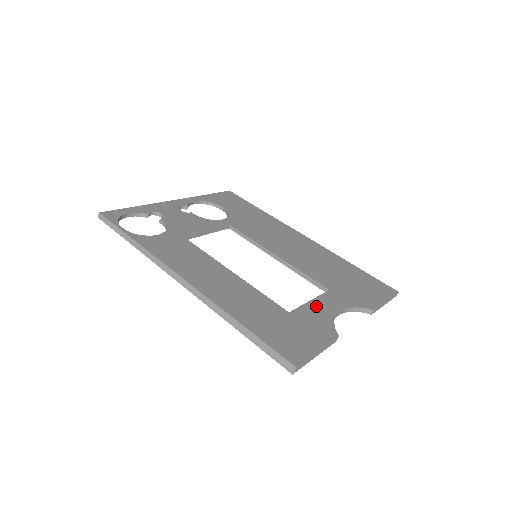
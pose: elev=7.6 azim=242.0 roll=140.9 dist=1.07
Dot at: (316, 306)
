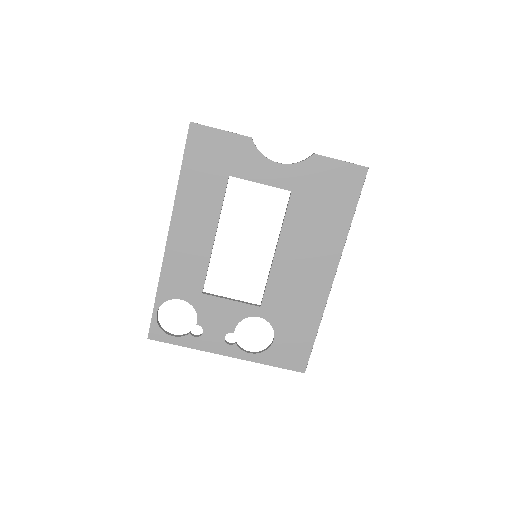
Dot at: (260, 175)
